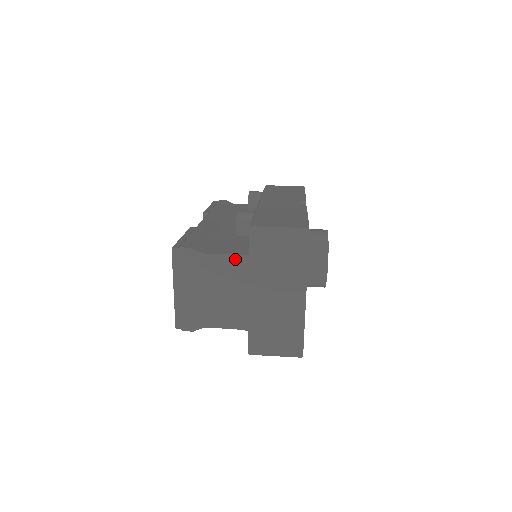
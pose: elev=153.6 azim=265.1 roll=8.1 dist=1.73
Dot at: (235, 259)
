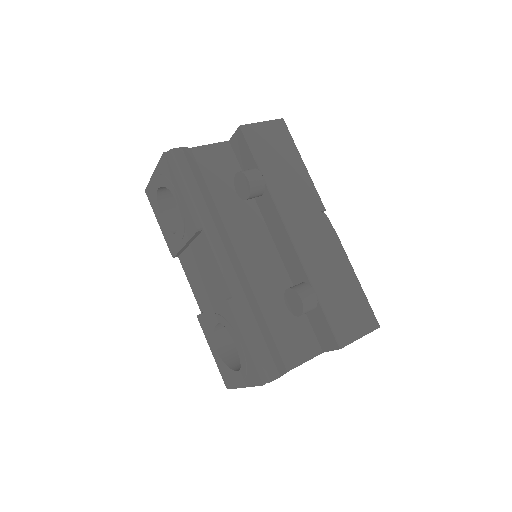
Dot at: occluded
